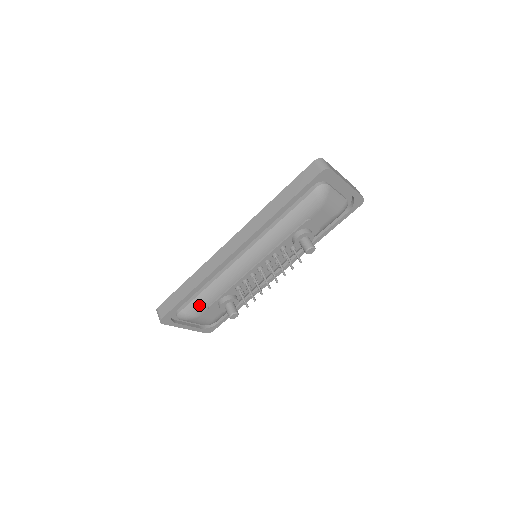
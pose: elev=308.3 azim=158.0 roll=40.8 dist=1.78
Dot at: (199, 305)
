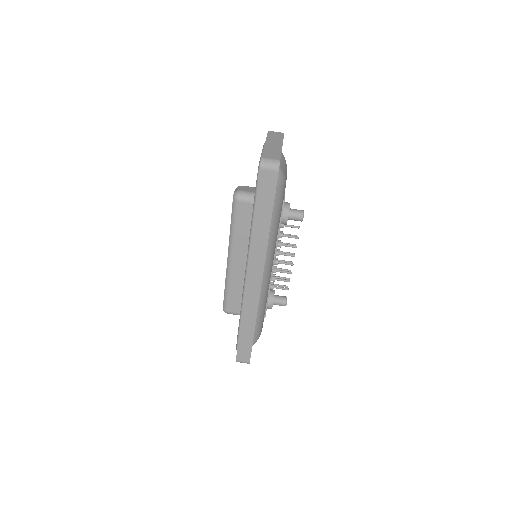
Dot at: (260, 326)
